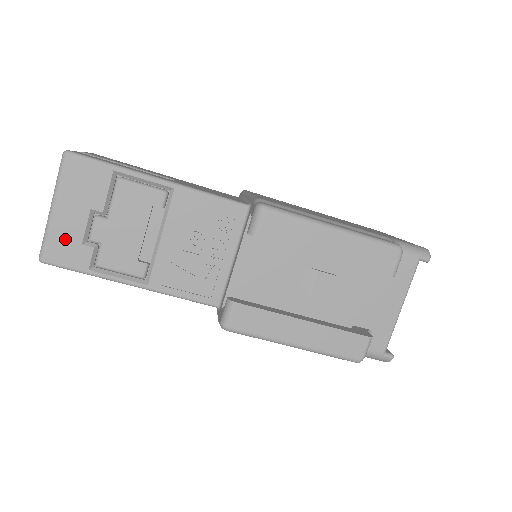
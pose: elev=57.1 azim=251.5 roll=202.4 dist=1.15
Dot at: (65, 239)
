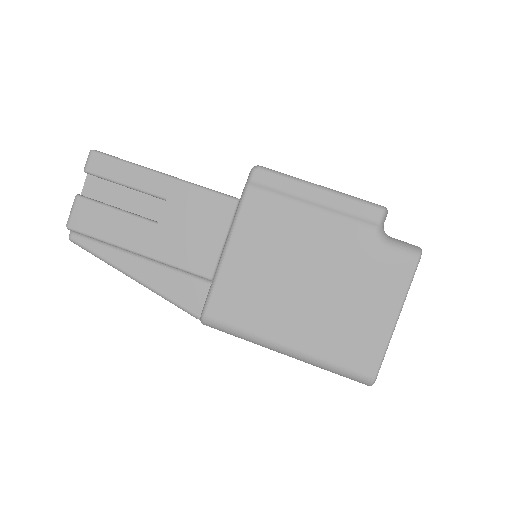
Dot at: occluded
